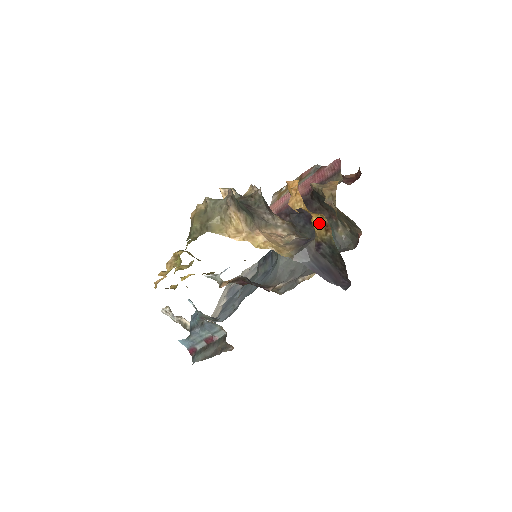
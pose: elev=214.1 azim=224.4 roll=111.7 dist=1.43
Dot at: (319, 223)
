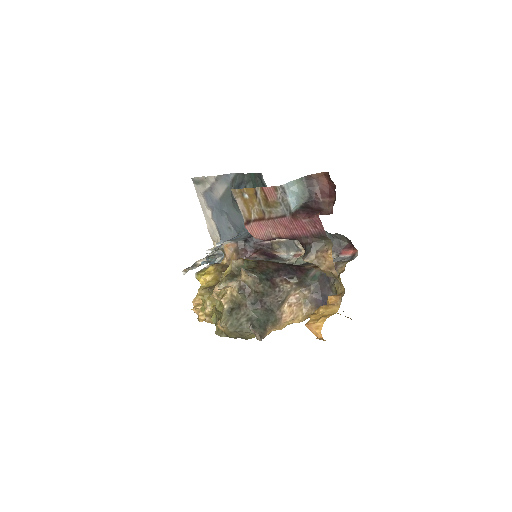
Dot at: (337, 313)
